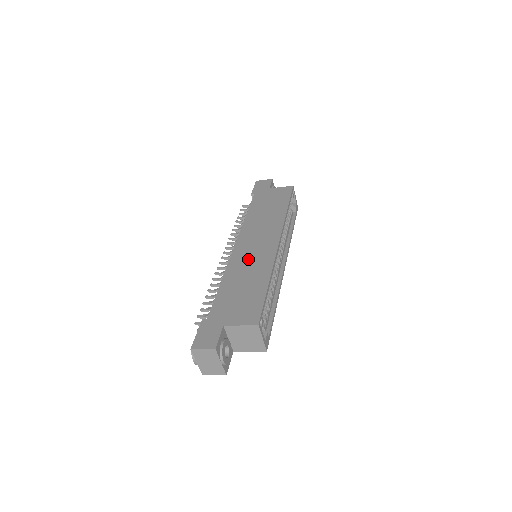
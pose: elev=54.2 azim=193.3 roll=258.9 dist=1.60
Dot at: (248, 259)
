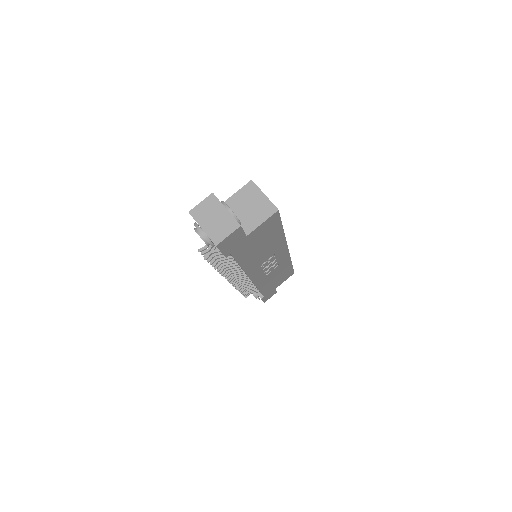
Dot at: occluded
